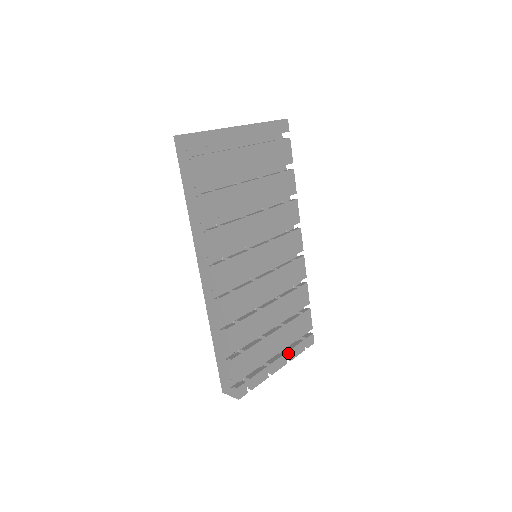
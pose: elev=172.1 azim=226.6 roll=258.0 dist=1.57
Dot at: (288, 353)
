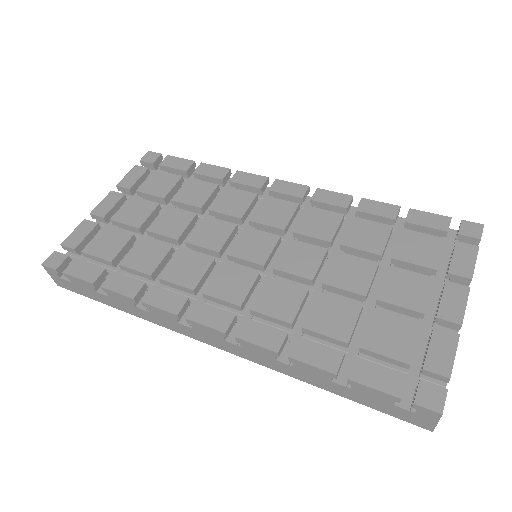
Dot at: (454, 278)
